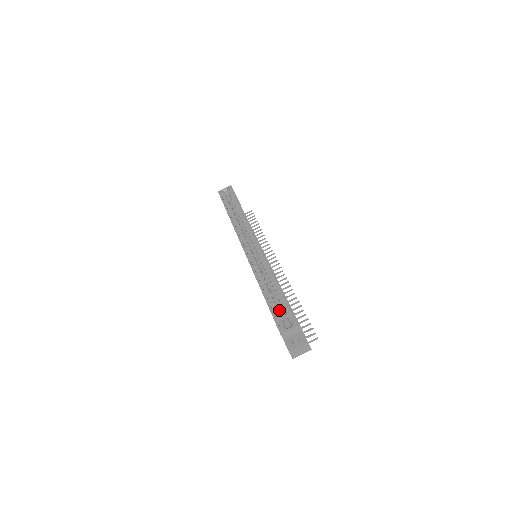
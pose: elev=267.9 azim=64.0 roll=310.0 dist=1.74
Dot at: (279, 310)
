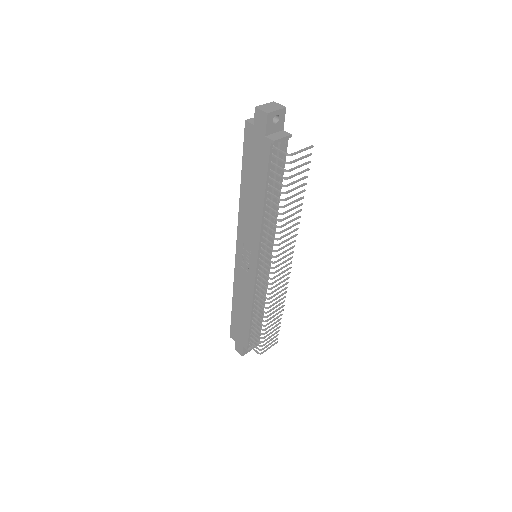
Dot at: occluded
